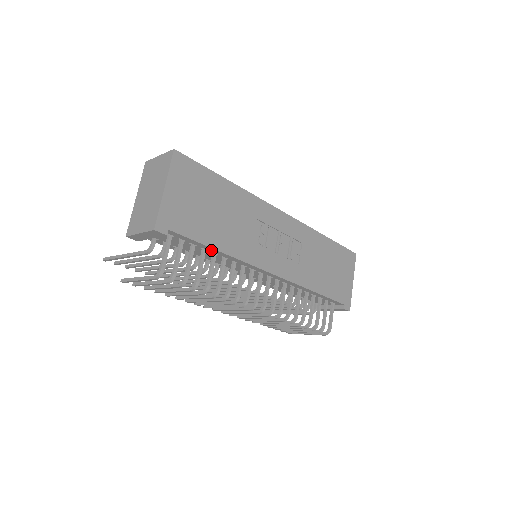
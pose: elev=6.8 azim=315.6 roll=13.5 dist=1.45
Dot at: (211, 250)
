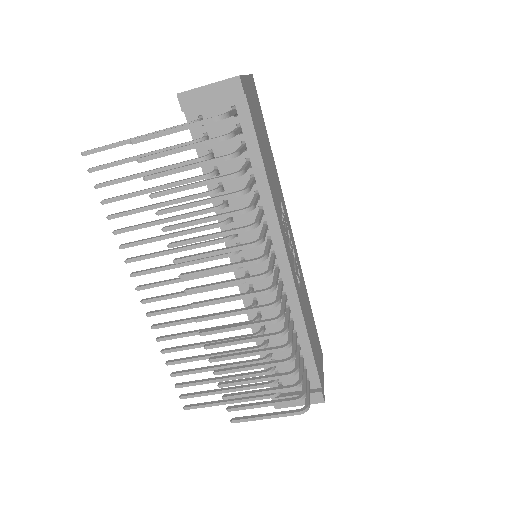
Dot at: (256, 167)
